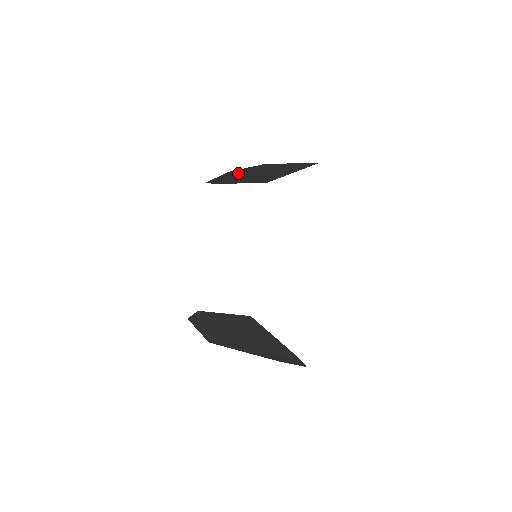
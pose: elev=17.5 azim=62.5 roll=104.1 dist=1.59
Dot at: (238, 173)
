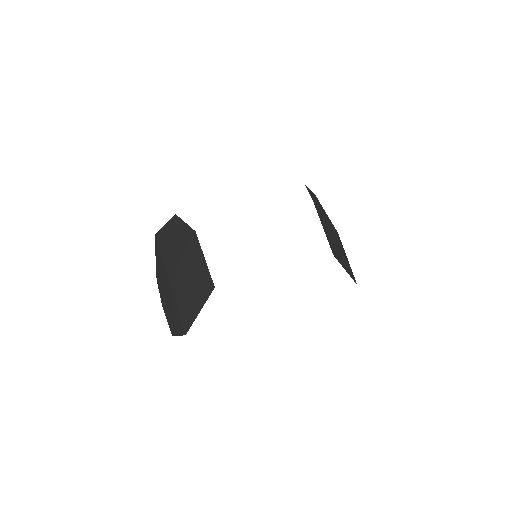
Dot at: occluded
